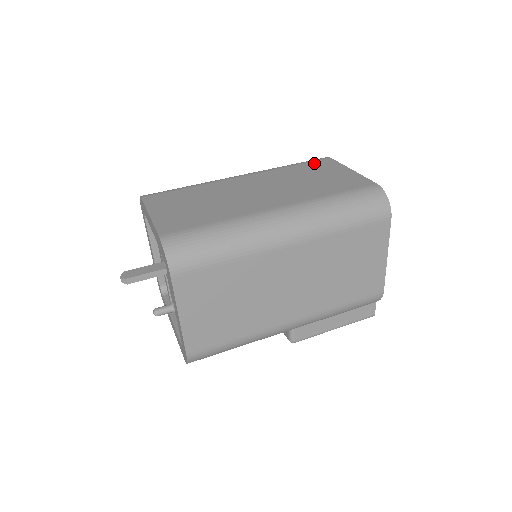
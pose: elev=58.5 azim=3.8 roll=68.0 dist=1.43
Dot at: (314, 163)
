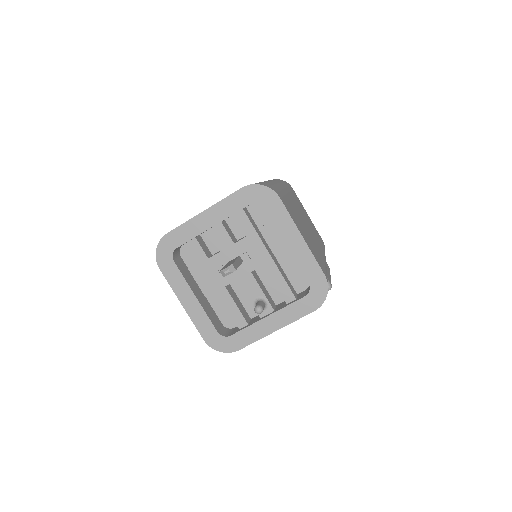
Dot at: occluded
